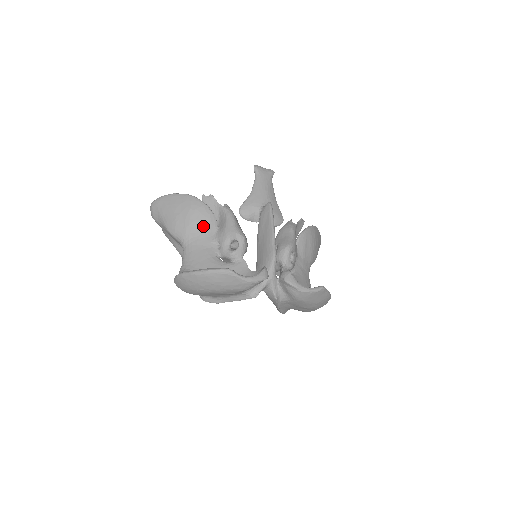
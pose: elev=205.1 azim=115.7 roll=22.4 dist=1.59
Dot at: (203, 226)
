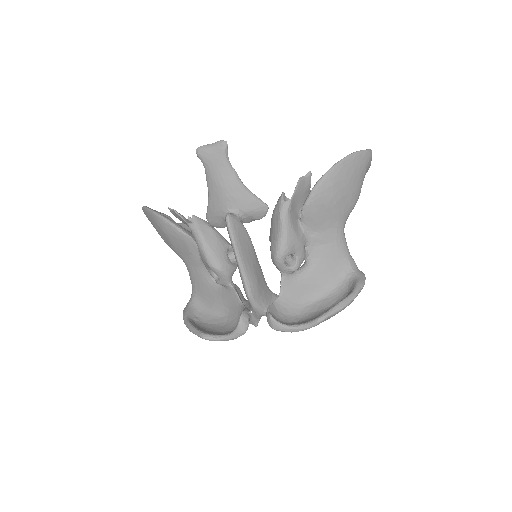
Dot at: (184, 248)
